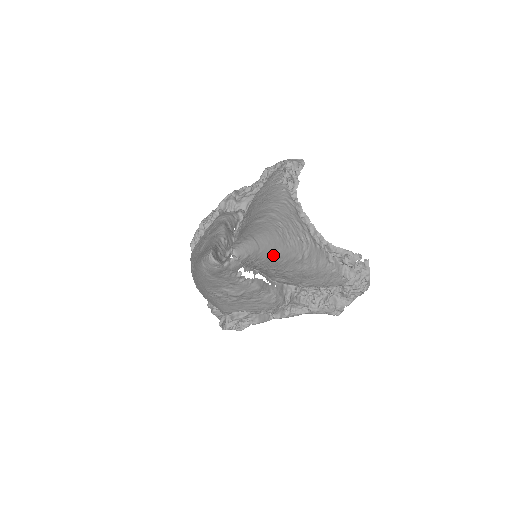
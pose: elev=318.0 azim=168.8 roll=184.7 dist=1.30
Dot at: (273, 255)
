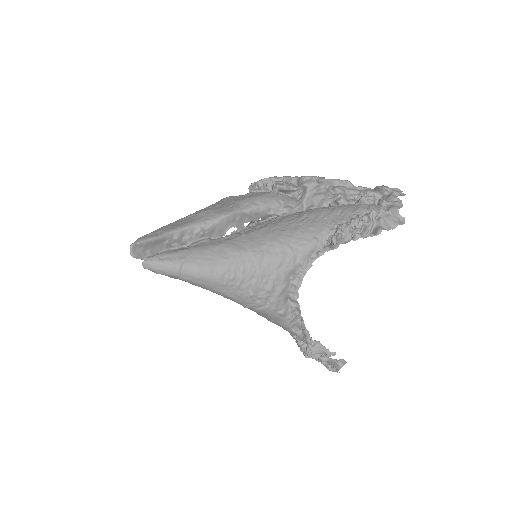
Dot at: (203, 287)
